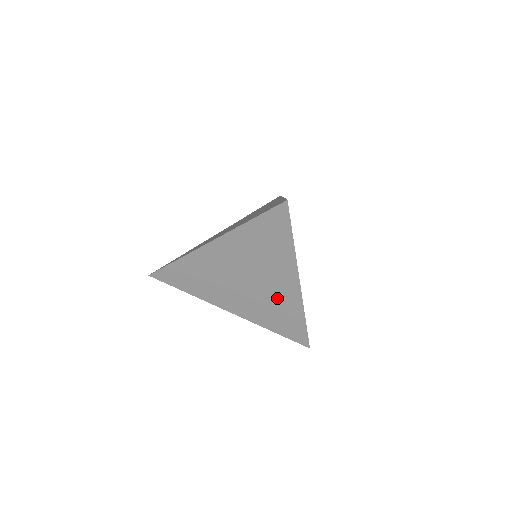
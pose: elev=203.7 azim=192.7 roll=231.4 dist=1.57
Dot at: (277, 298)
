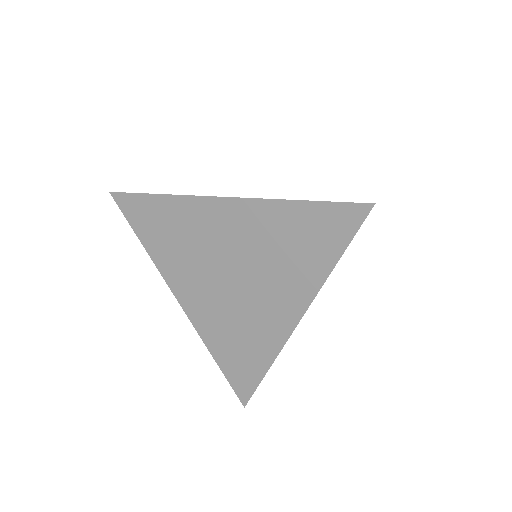
Dot at: (254, 322)
